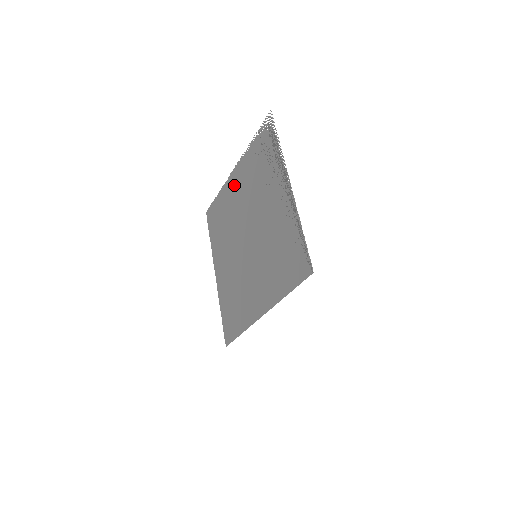
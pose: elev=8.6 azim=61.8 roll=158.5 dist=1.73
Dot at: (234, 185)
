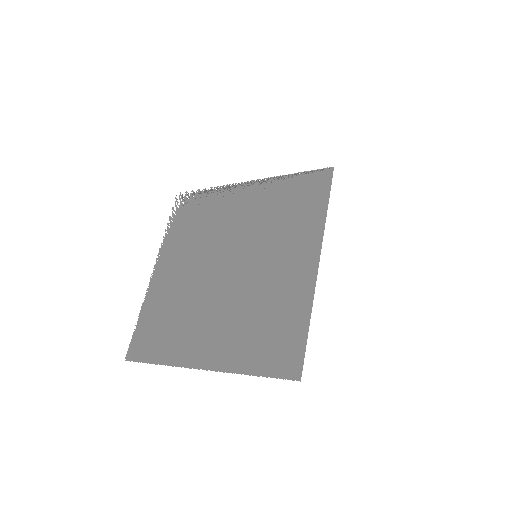
Dot at: (165, 275)
